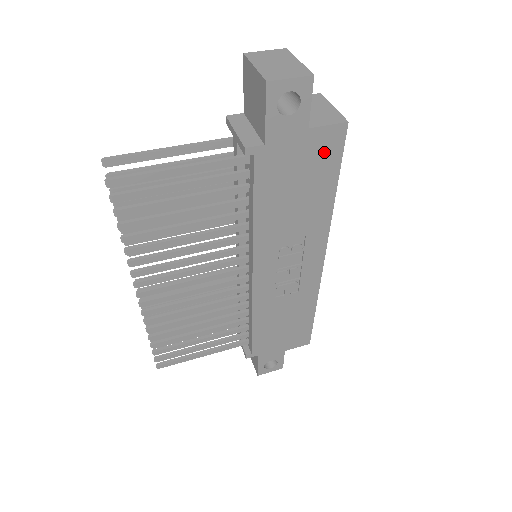
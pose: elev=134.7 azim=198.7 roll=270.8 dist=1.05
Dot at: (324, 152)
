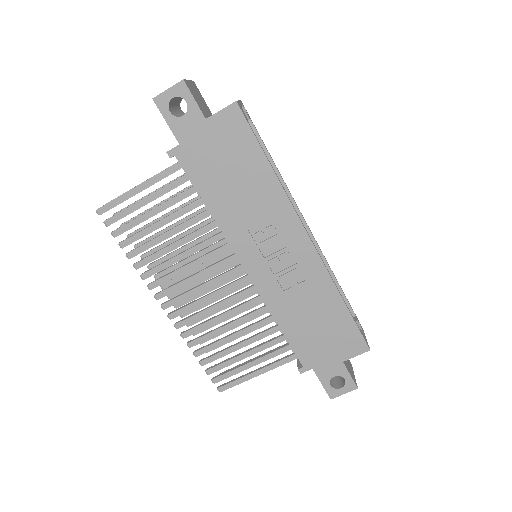
Dot at: (233, 133)
